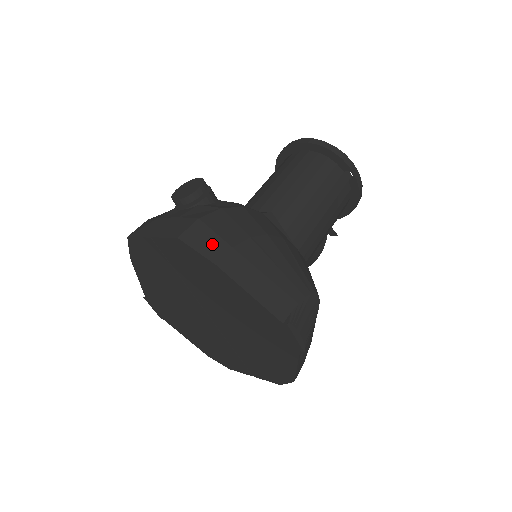
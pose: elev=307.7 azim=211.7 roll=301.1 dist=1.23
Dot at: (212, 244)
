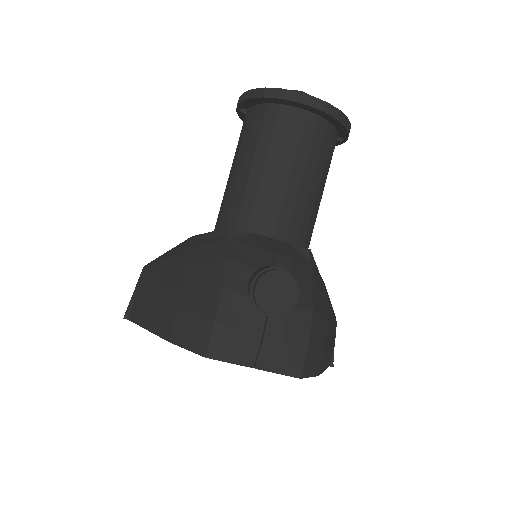
Dot at: (316, 360)
